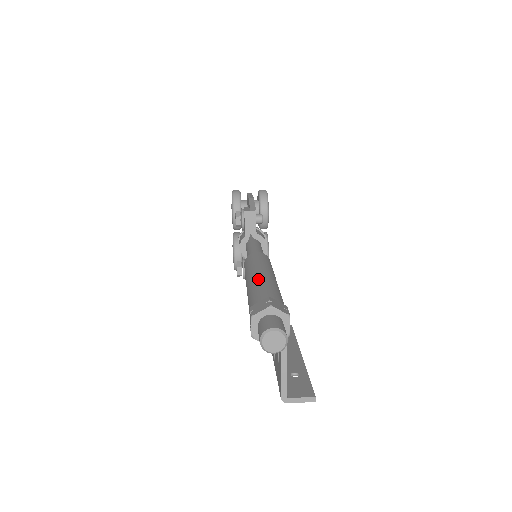
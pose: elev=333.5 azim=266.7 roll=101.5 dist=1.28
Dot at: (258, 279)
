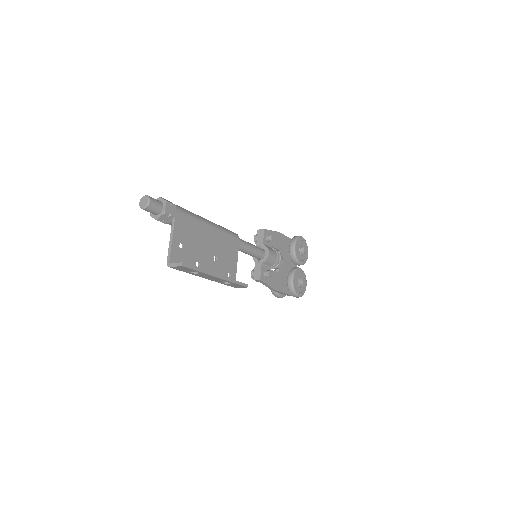
Dot at: occluded
